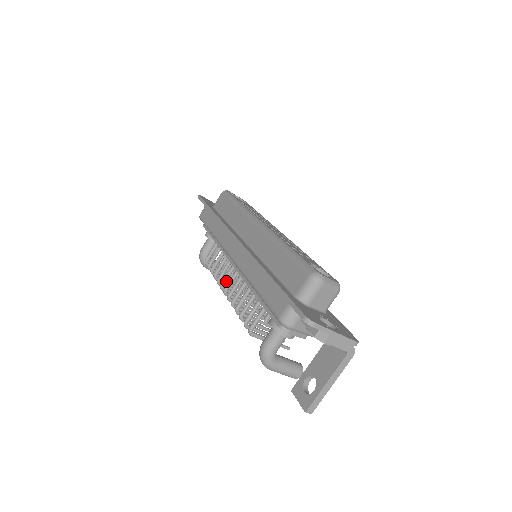
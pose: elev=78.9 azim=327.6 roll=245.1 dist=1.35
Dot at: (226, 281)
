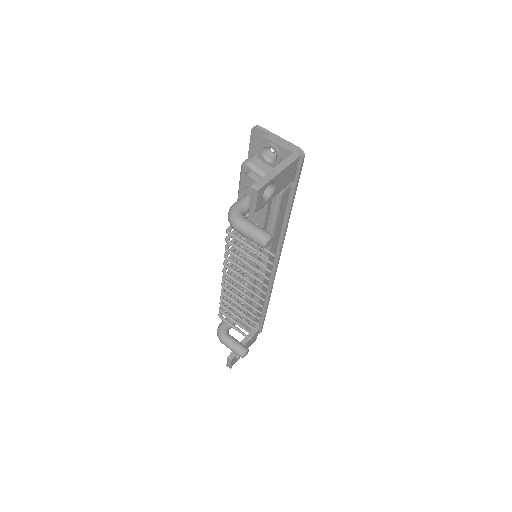
Dot at: occluded
